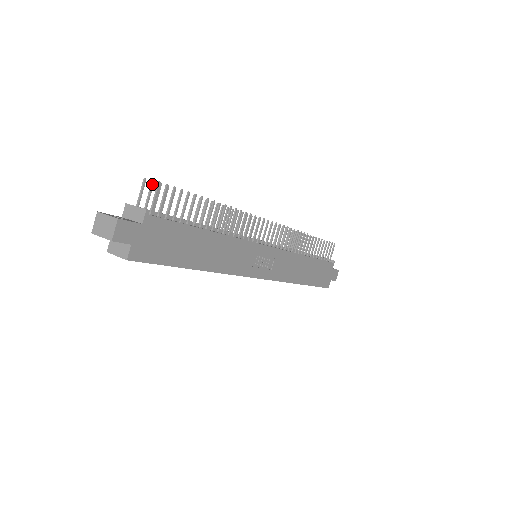
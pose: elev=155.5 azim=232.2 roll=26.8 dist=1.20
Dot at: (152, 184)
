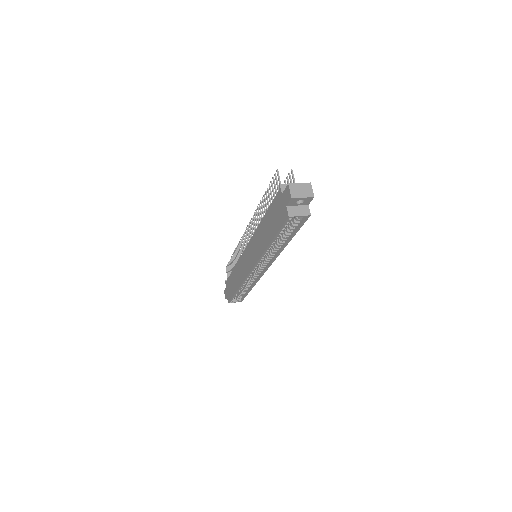
Dot at: occluded
